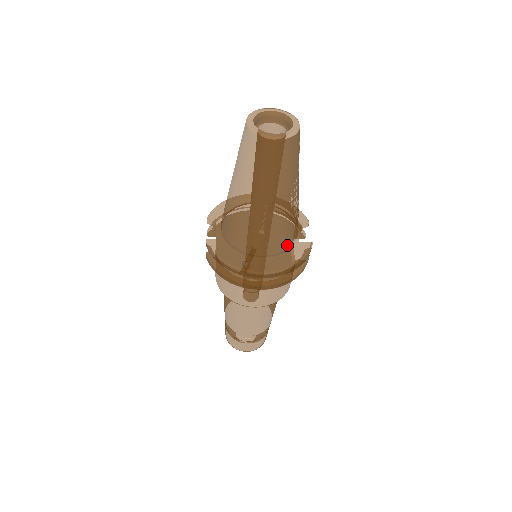
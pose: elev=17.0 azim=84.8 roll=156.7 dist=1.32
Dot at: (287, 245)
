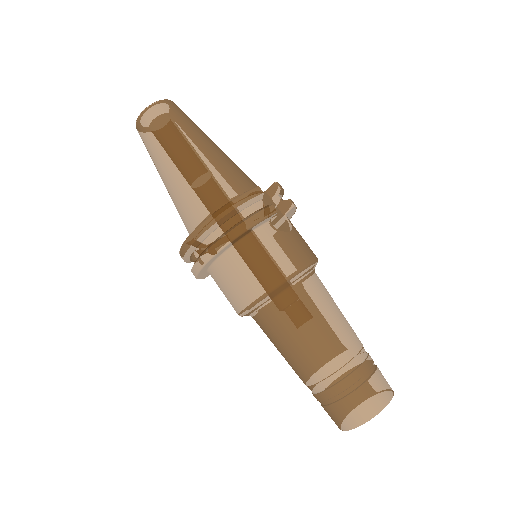
Dot at: (221, 199)
